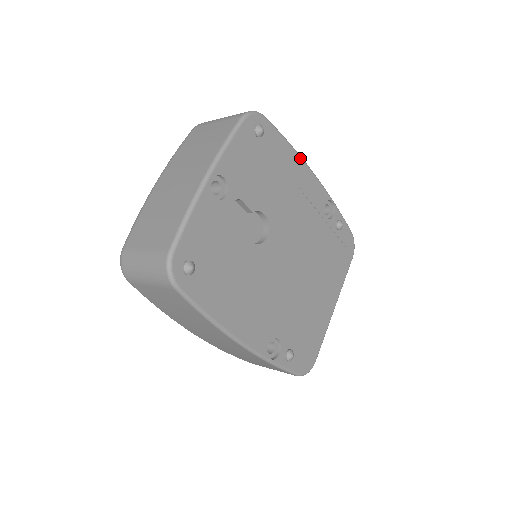
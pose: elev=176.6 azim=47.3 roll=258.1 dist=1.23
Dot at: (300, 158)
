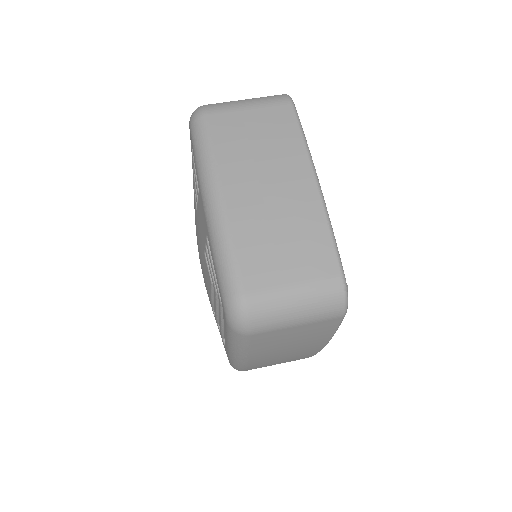
Dot at: occluded
